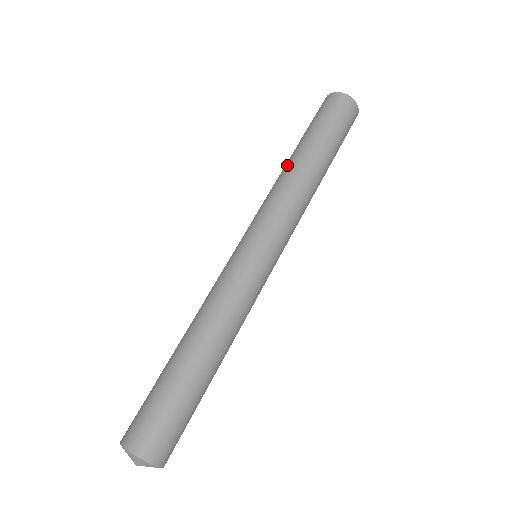
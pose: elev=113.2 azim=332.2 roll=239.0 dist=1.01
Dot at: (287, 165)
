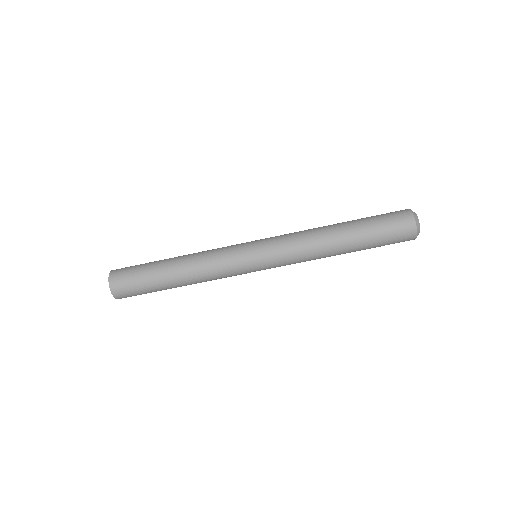
Dot at: (330, 238)
